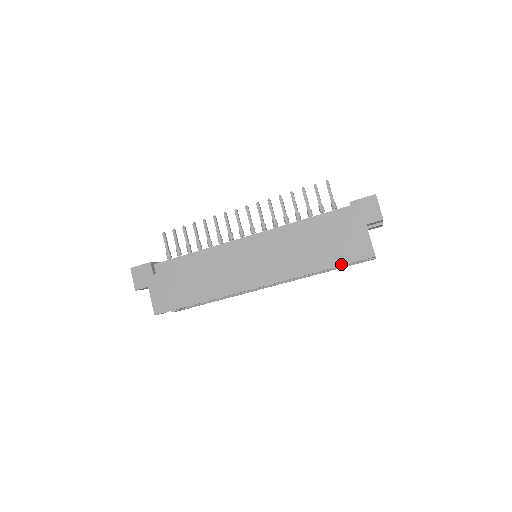
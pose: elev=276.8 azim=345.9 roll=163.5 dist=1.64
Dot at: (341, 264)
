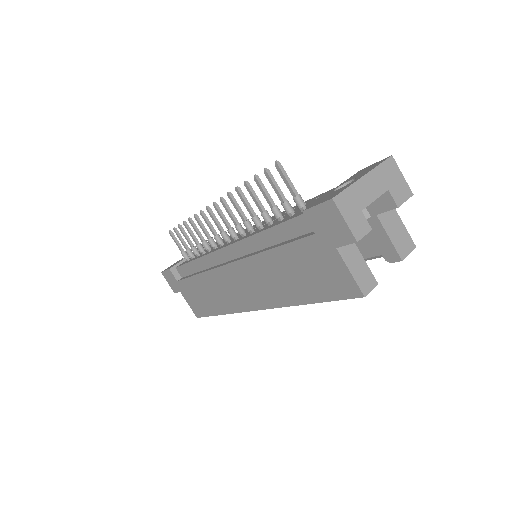
Dot at: (325, 300)
